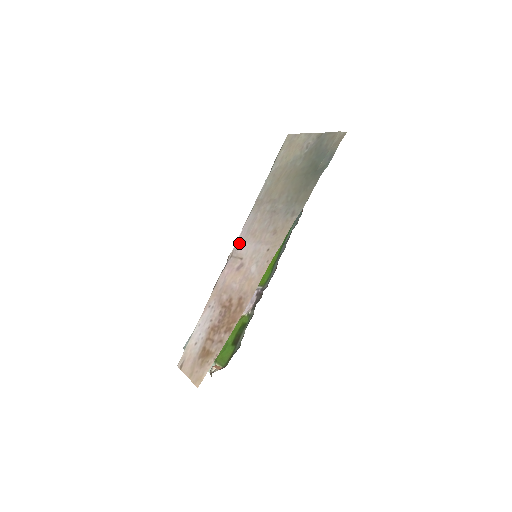
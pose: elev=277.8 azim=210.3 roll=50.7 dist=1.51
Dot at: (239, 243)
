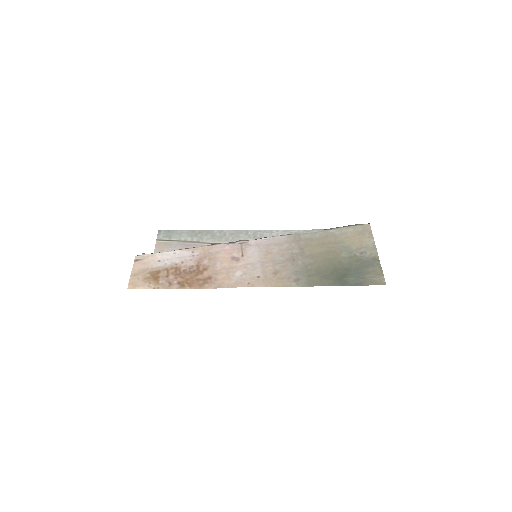
Dot at: (255, 243)
